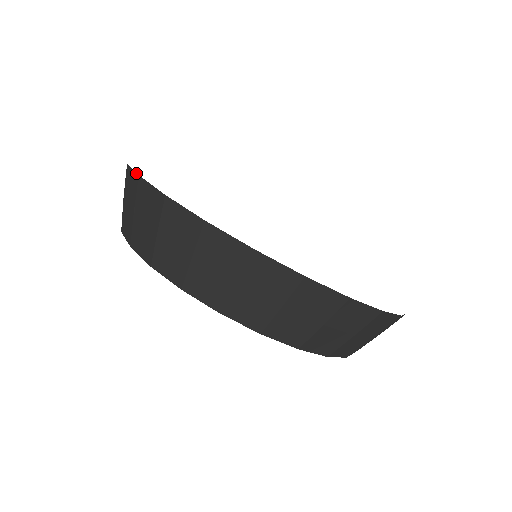
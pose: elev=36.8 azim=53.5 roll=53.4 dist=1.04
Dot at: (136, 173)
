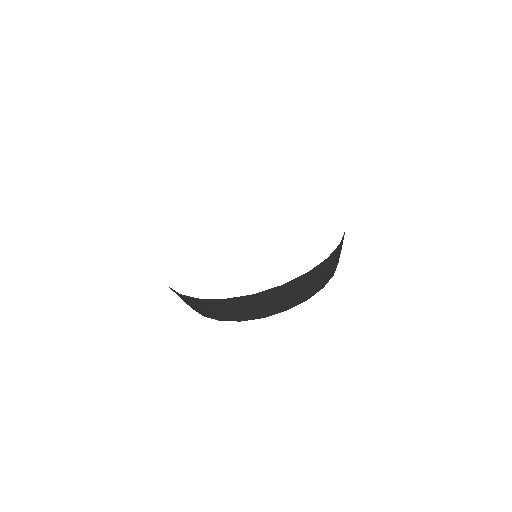
Dot at: occluded
